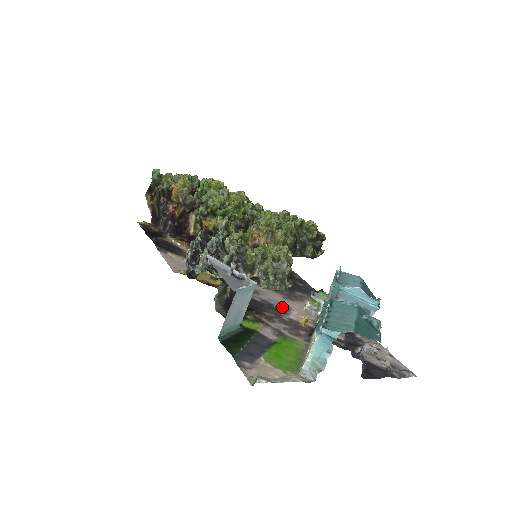
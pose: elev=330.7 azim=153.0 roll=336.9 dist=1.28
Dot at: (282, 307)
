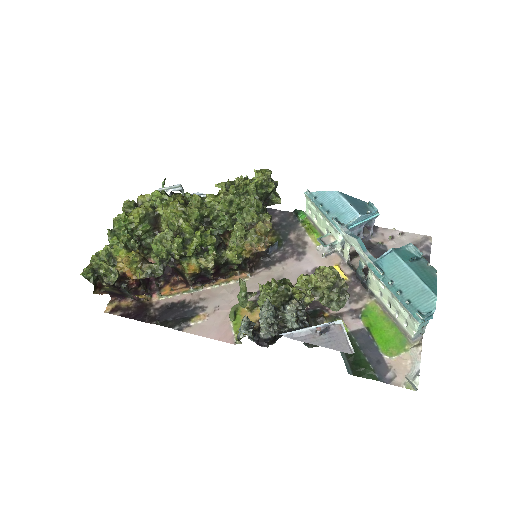
Dot at: occluded
